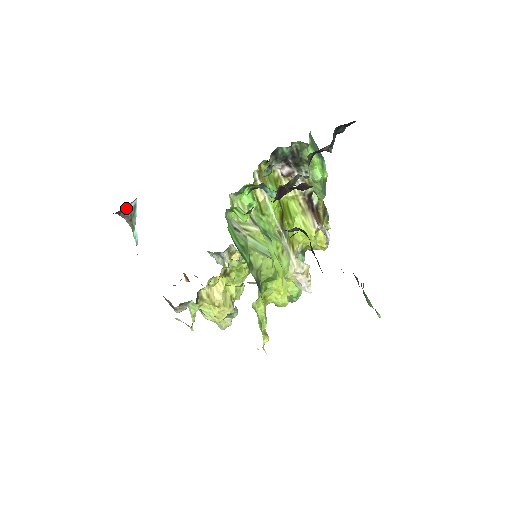
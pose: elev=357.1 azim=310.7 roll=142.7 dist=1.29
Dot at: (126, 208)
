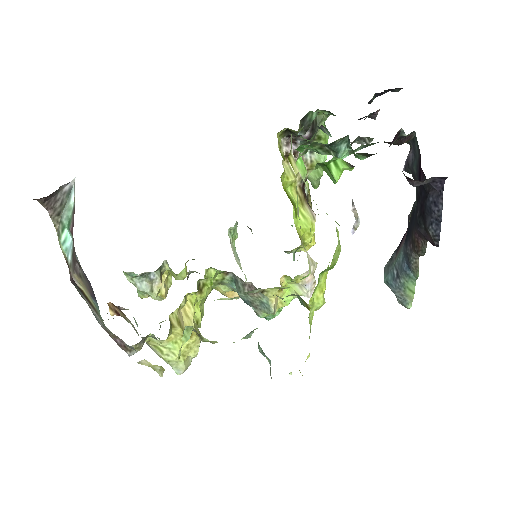
Dot at: (55, 193)
